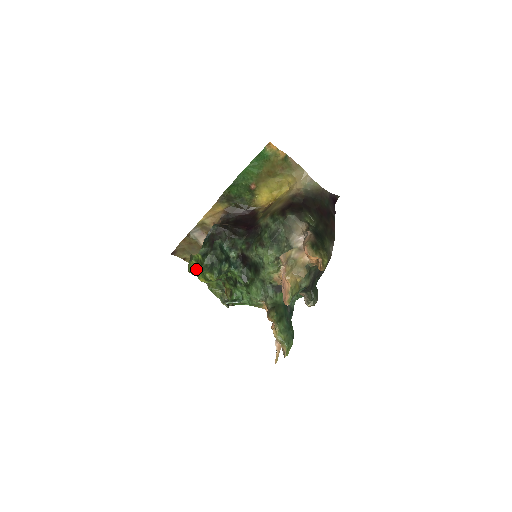
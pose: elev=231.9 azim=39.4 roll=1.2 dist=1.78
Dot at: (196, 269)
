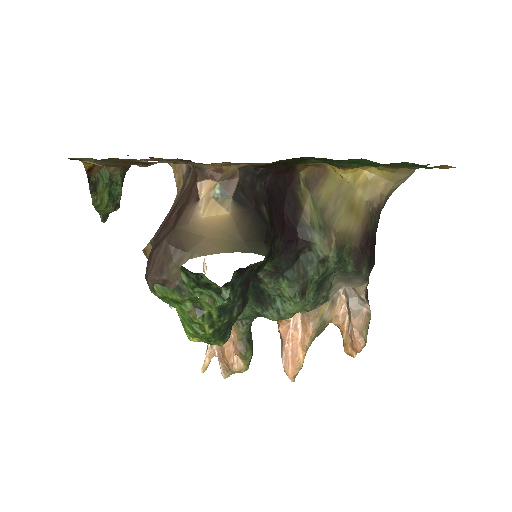
Dot at: (189, 318)
